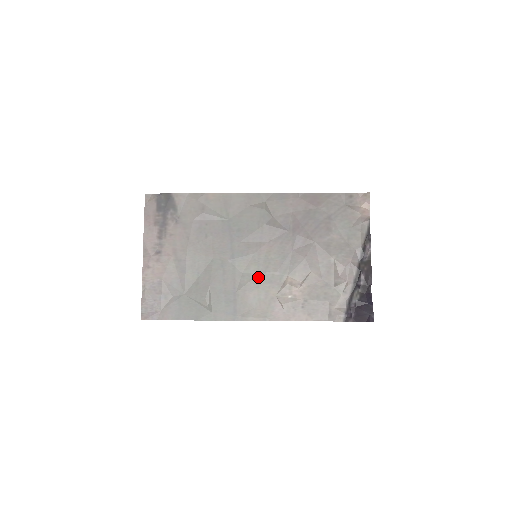
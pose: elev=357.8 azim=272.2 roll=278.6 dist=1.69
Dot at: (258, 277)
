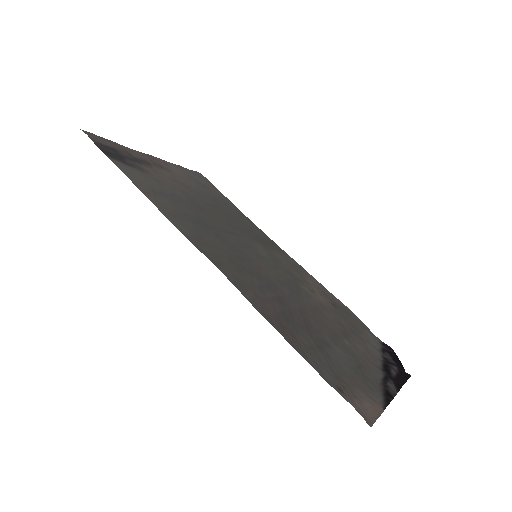
Dot at: (272, 260)
